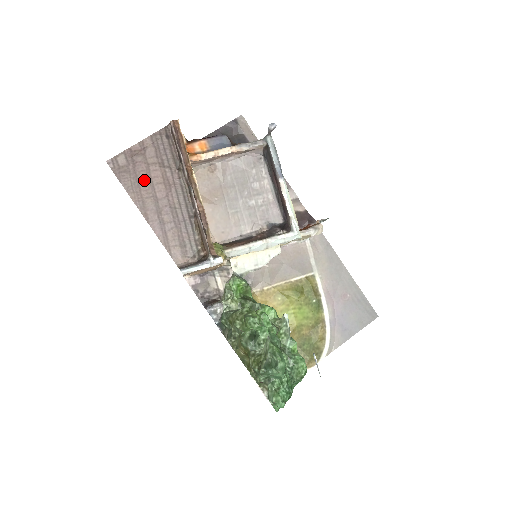
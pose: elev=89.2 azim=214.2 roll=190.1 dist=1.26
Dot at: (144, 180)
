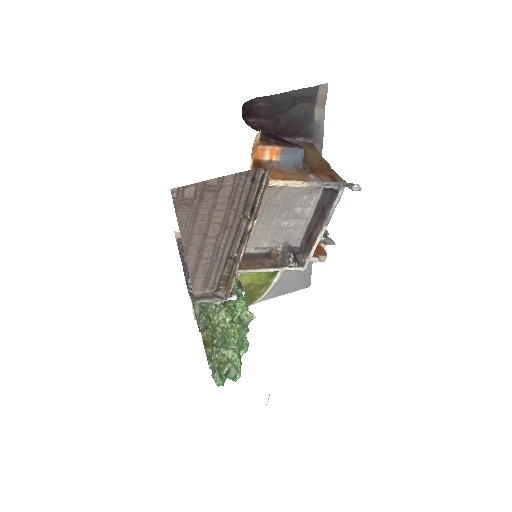
Dot at: (203, 217)
